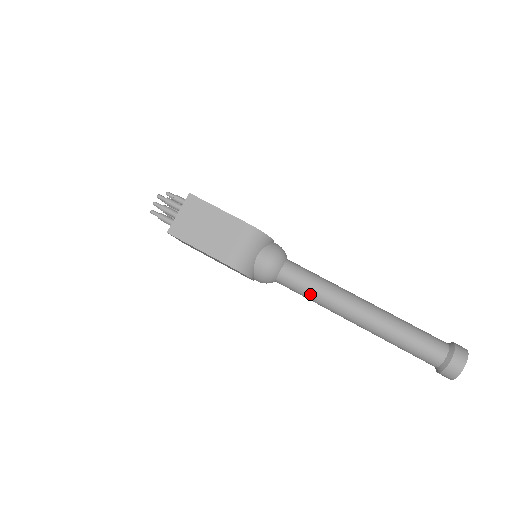
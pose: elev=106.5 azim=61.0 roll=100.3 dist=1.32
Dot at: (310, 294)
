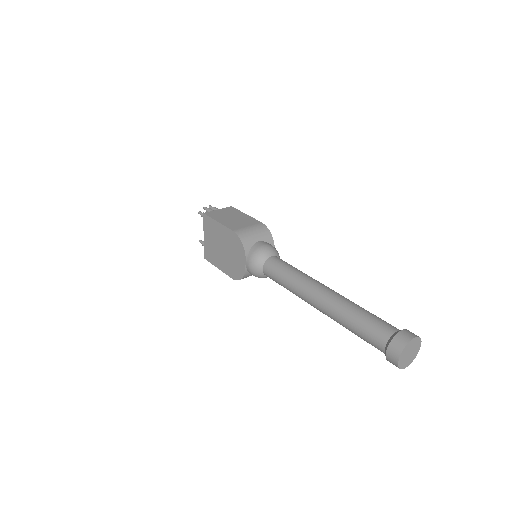
Dot at: (287, 273)
